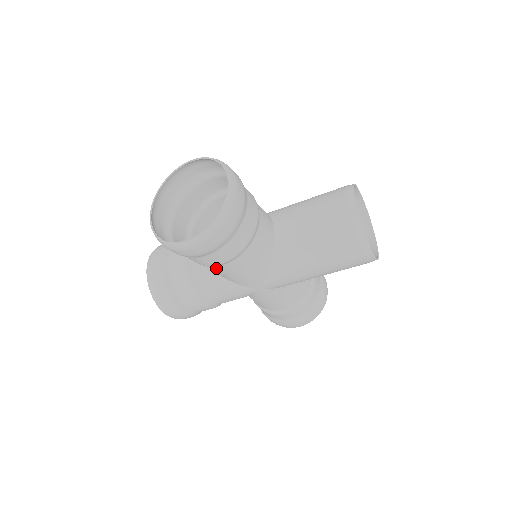
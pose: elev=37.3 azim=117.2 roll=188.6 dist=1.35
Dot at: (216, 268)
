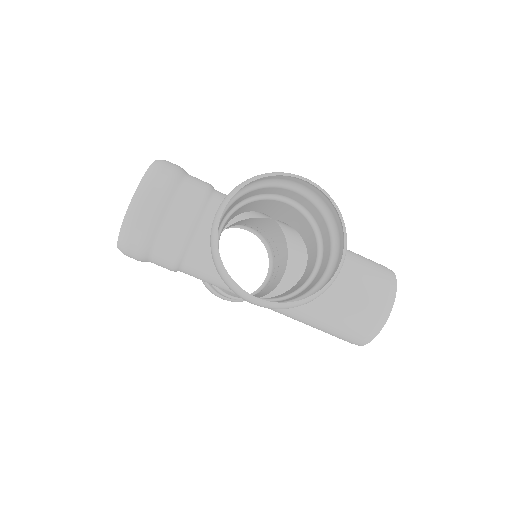
Dot at: occluded
